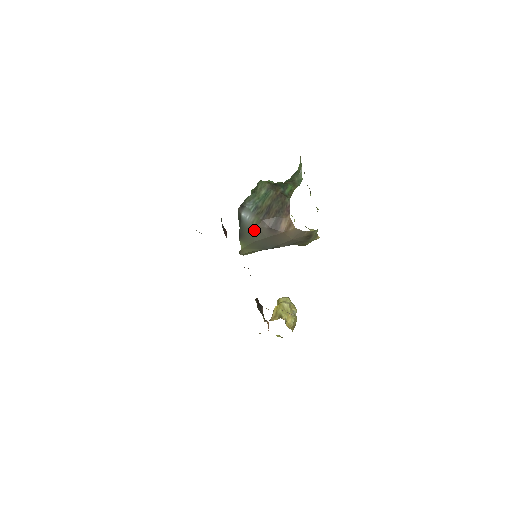
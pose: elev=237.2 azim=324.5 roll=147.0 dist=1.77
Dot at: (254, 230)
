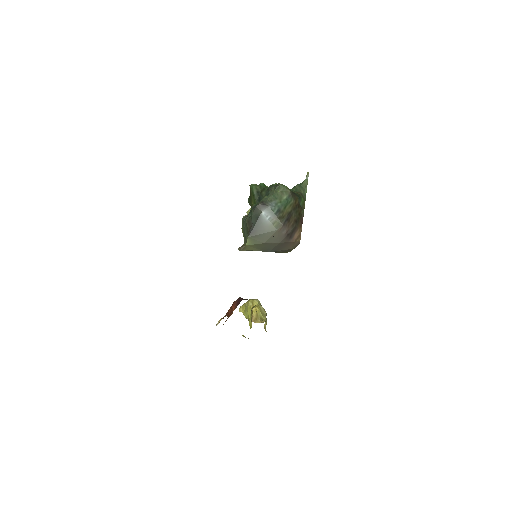
Dot at: (271, 232)
